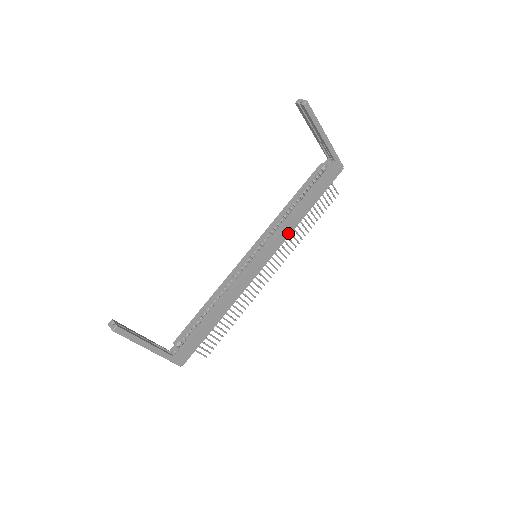
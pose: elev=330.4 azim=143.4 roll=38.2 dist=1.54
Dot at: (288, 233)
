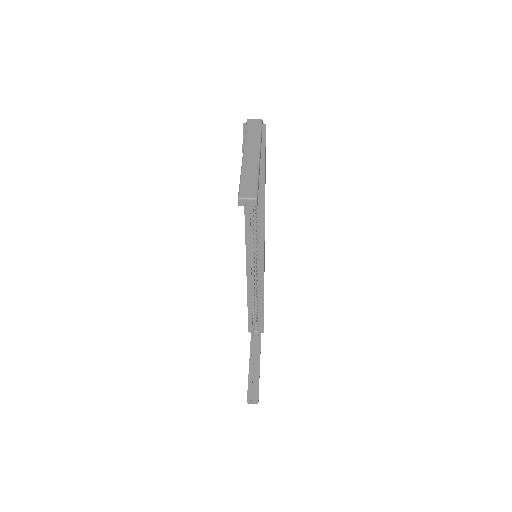
Dot at: occluded
